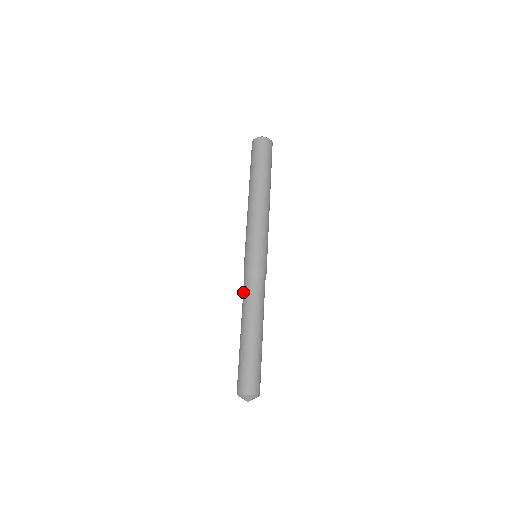
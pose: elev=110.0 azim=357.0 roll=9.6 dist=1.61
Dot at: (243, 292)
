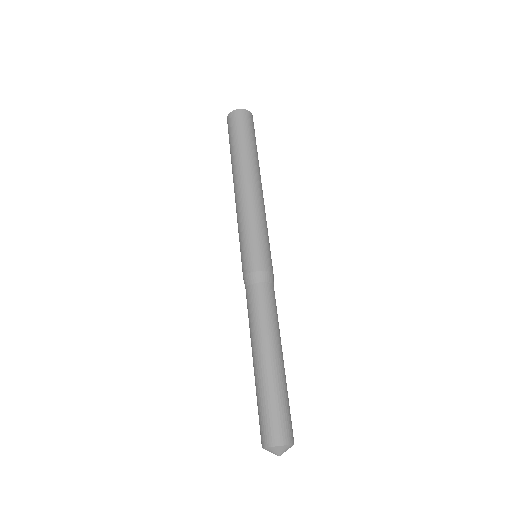
Dot at: (258, 301)
